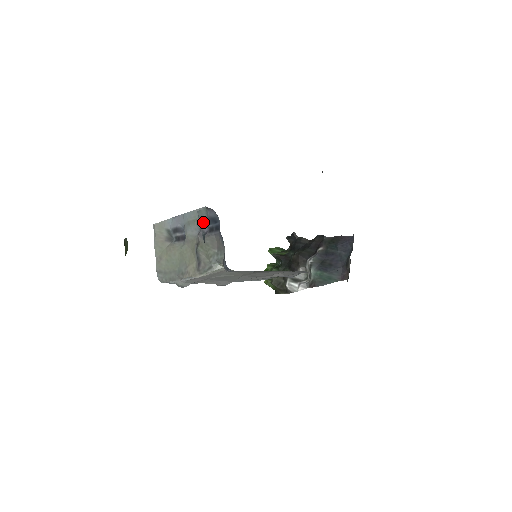
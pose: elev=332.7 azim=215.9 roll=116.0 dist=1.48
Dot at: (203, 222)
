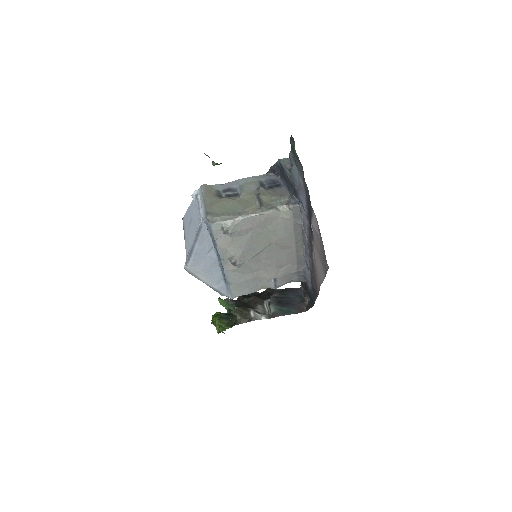
Dot at: (286, 164)
